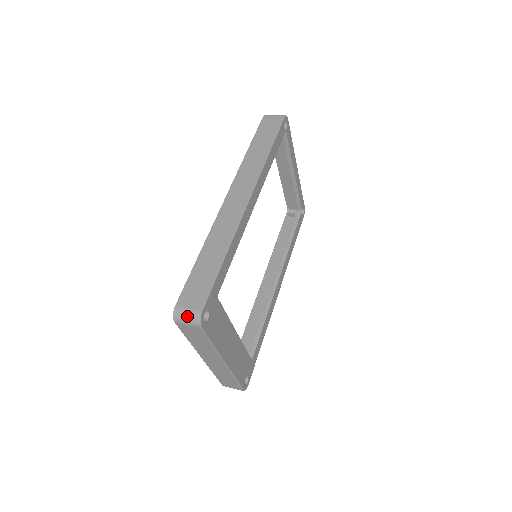
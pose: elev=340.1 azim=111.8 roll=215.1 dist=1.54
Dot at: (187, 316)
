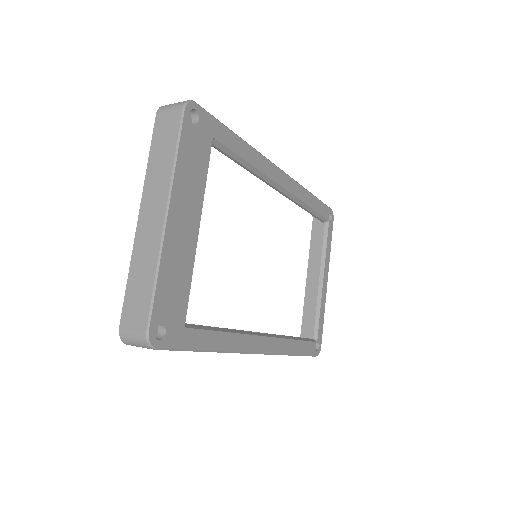
Dot at: (176, 103)
